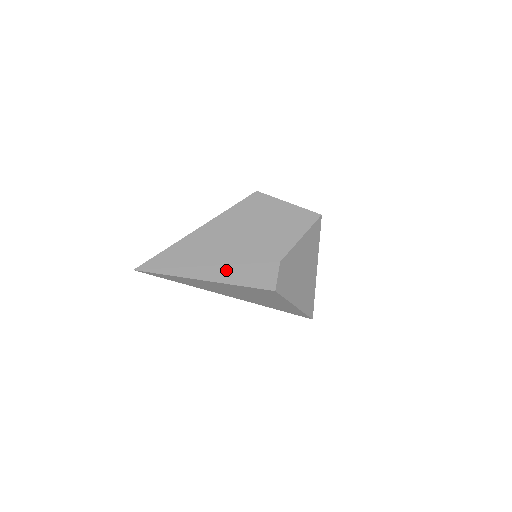
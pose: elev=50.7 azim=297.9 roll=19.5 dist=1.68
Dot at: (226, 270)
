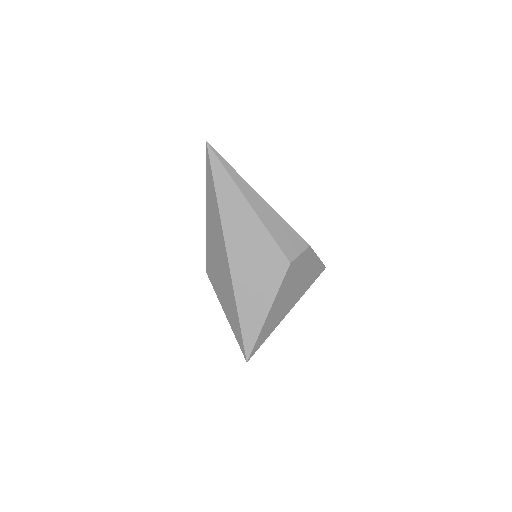
Dot at: (270, 212)
